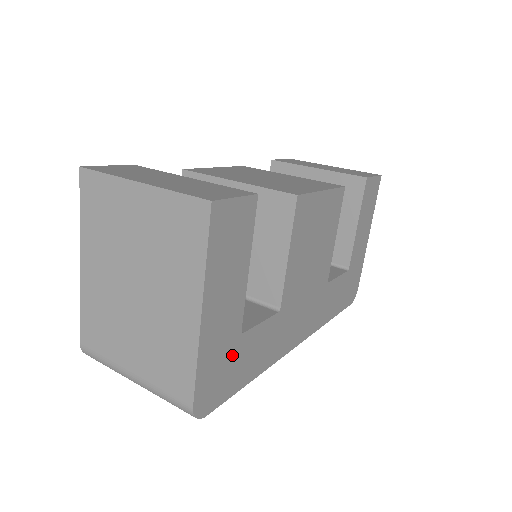
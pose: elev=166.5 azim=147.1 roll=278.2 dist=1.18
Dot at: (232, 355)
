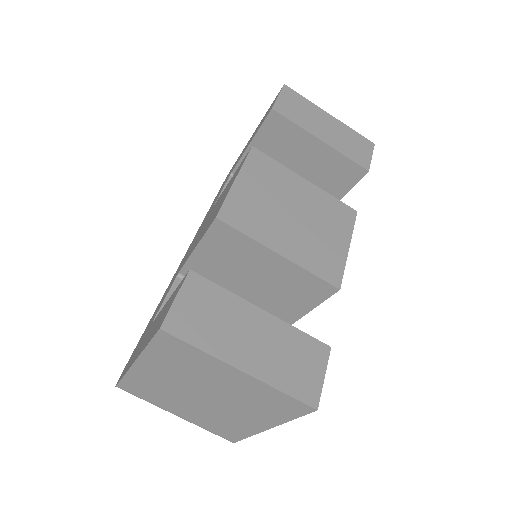
Dot at: occluded
